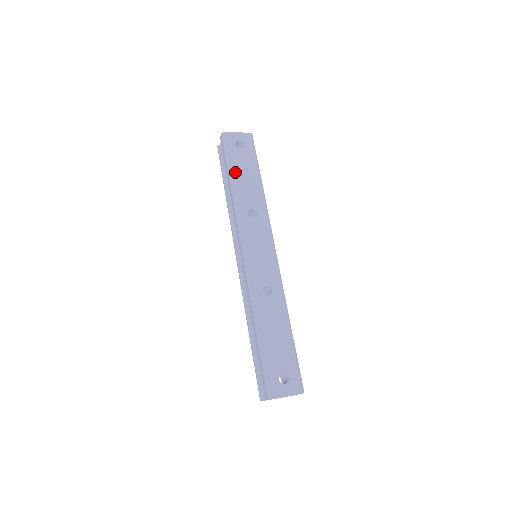
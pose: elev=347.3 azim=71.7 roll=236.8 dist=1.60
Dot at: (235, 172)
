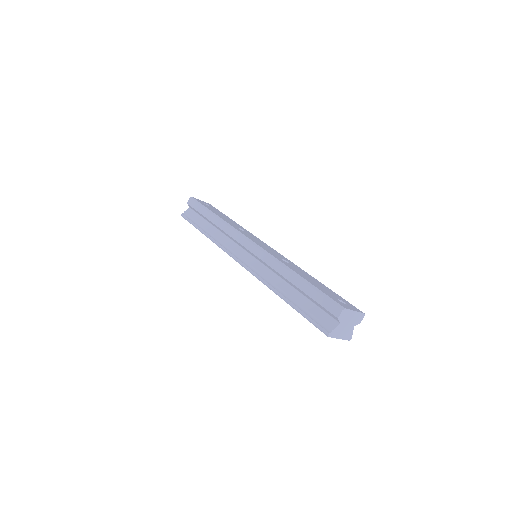
Dot at: (213, 211)
